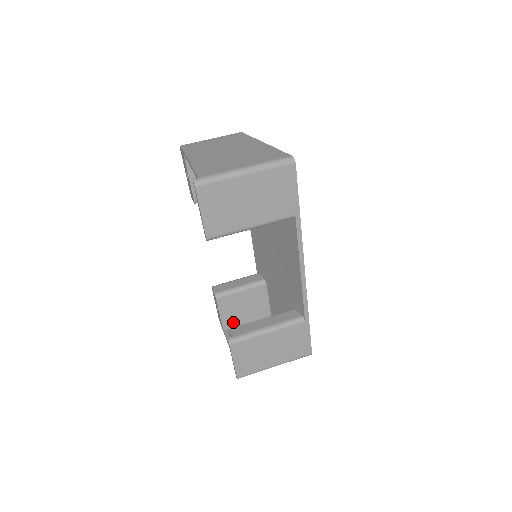
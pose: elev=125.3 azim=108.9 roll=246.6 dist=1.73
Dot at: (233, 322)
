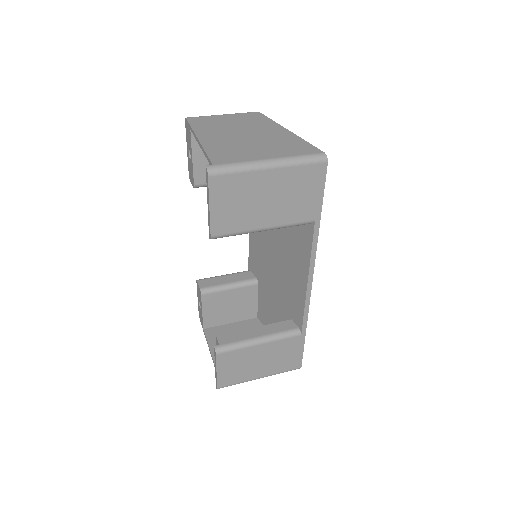
Dot at: (215, 321)
